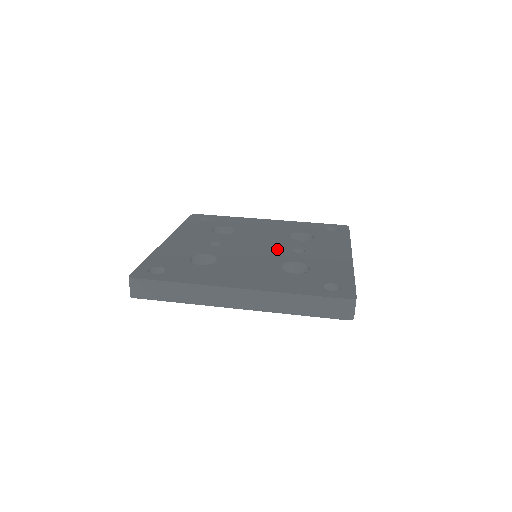
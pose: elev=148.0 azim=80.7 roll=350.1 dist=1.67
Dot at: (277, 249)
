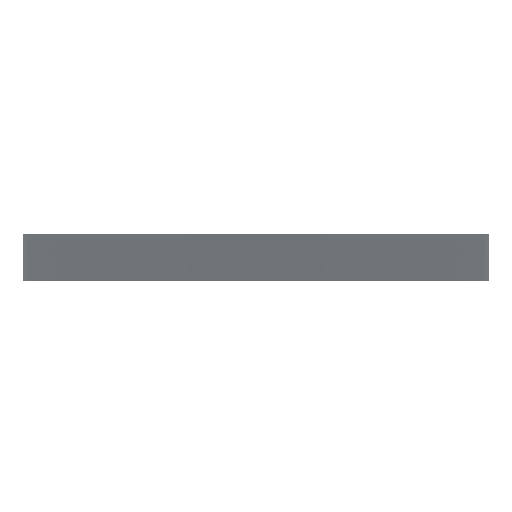
Dot at: occluded
